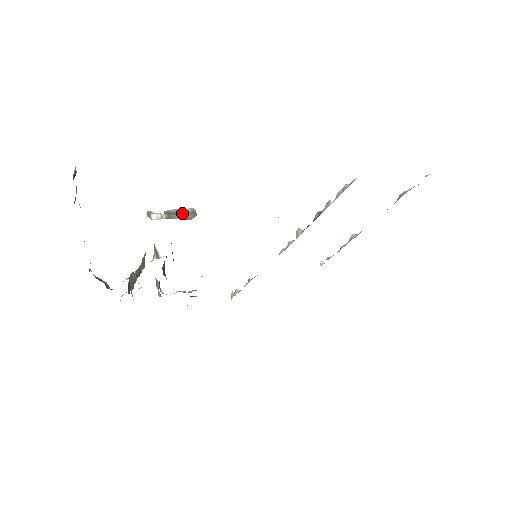
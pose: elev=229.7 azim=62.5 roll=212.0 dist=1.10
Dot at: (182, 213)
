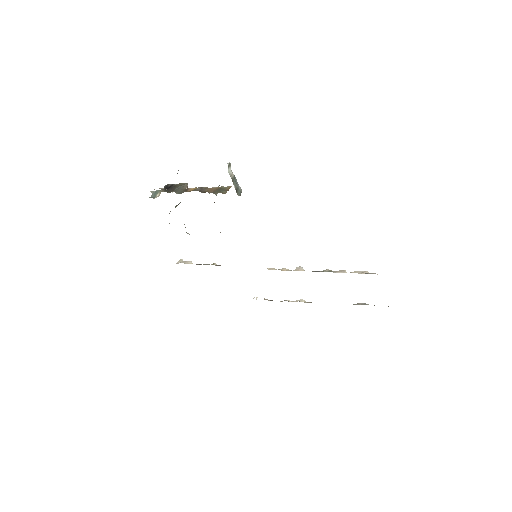
Dot at: (238, 186)
